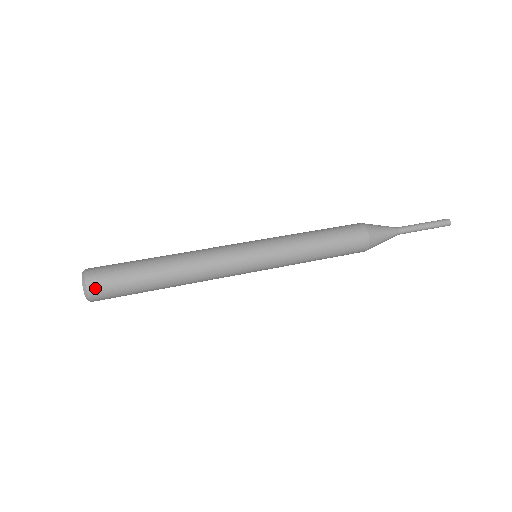
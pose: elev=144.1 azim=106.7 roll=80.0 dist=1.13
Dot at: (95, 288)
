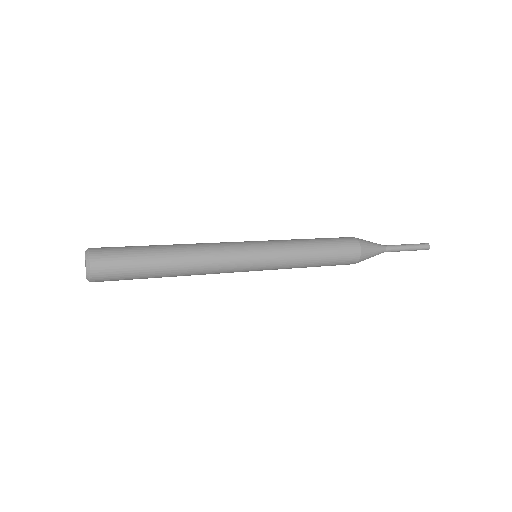
Dot at: (98, 261)
